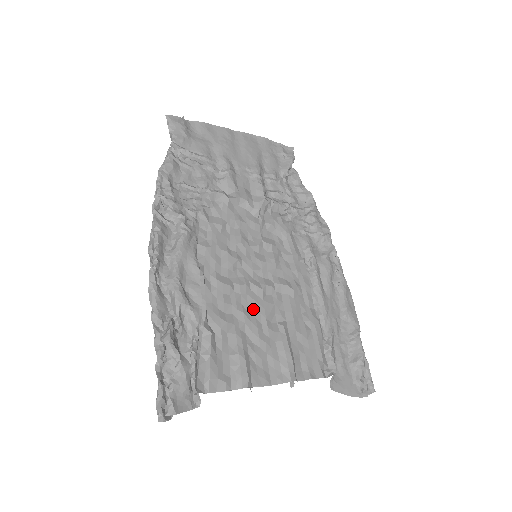
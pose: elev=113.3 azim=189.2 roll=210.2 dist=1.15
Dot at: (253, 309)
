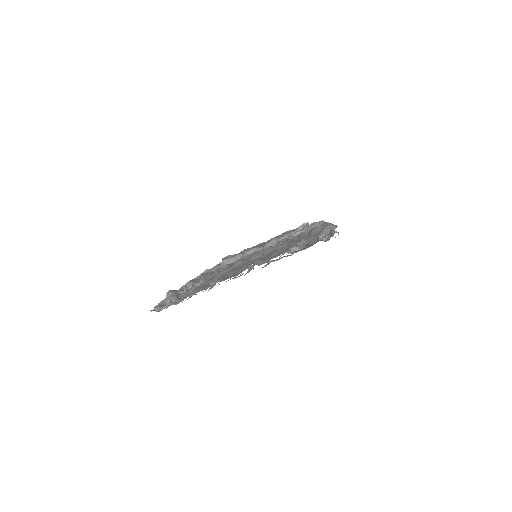
Dot at: occluded
